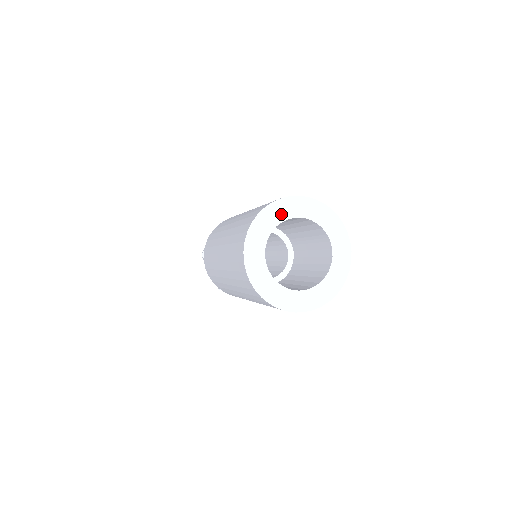
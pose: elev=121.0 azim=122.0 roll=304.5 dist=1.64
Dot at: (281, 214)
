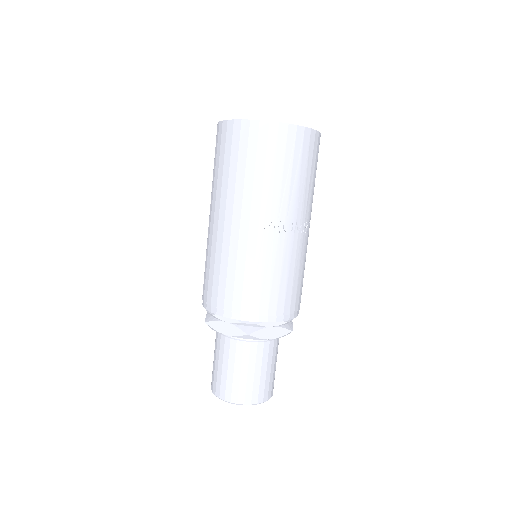
Dot at: occluded
